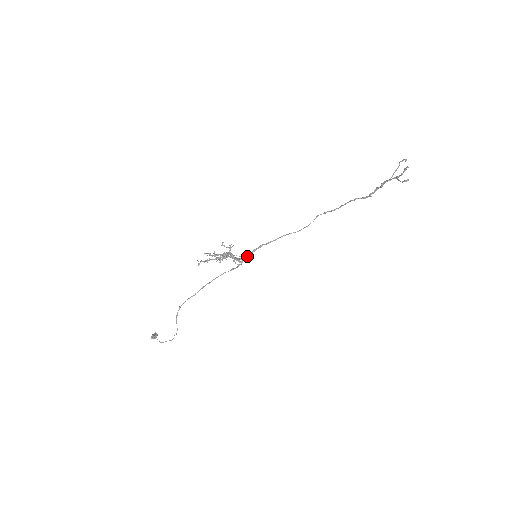
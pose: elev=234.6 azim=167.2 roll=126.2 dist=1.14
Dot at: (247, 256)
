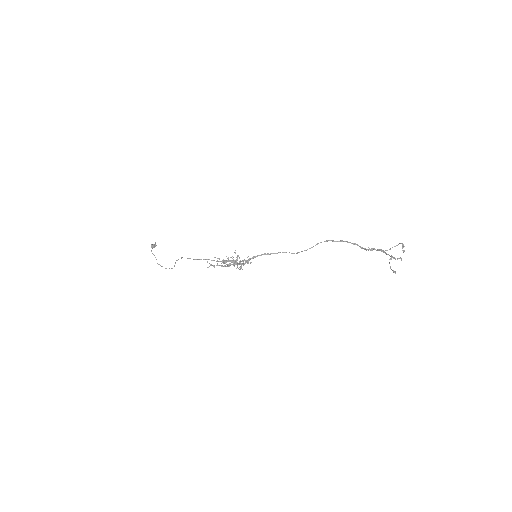
Dot at: (248, 263)
